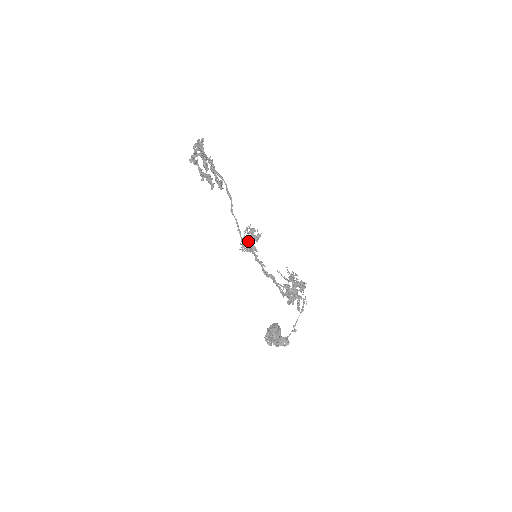
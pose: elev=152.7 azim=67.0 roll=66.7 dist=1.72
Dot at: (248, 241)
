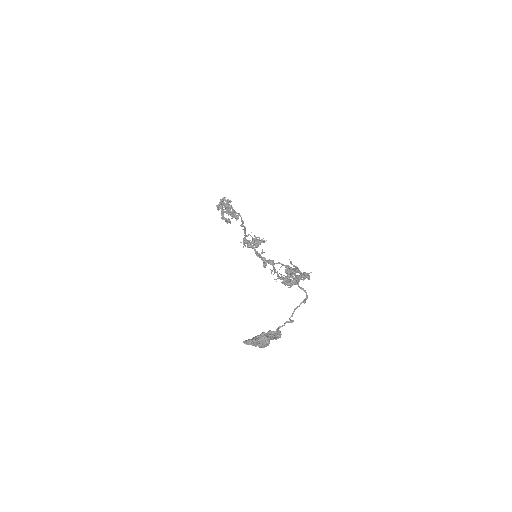
Dot at: (251, 242)
